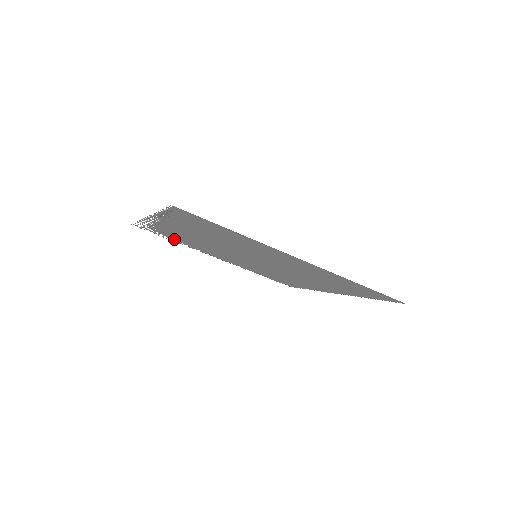
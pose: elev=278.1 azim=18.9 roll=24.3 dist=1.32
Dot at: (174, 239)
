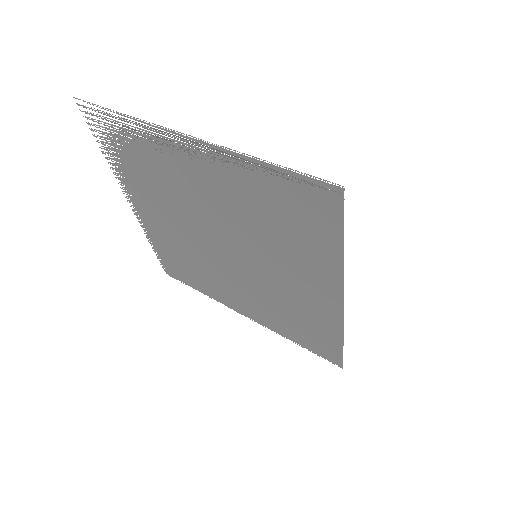
Dot at: (122, 158)
